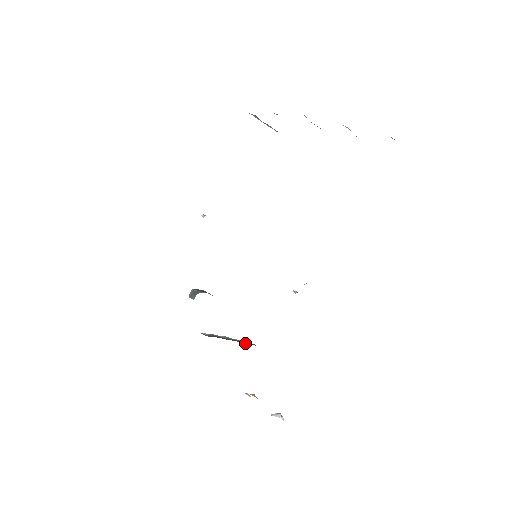
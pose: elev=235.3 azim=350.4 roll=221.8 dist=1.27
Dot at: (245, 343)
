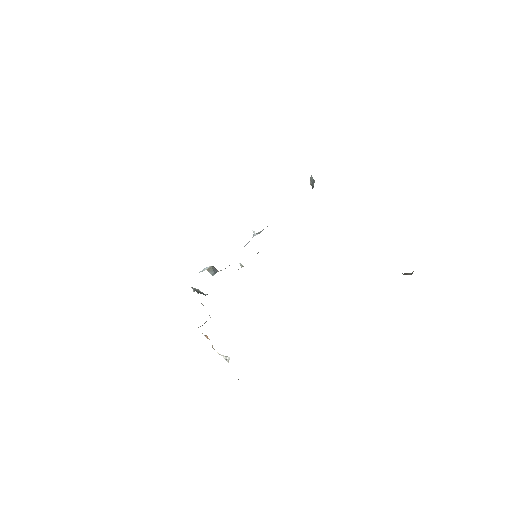
Dot at: occluded
